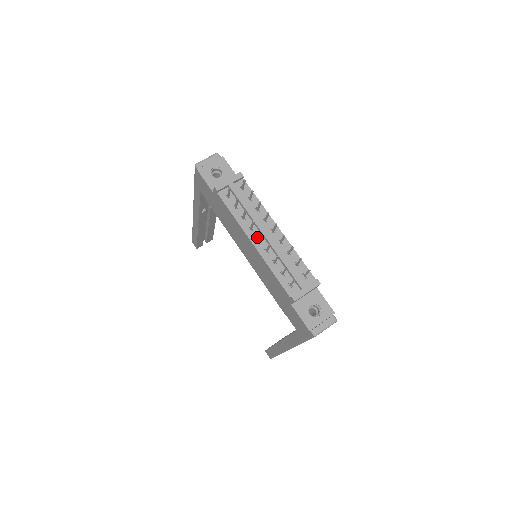
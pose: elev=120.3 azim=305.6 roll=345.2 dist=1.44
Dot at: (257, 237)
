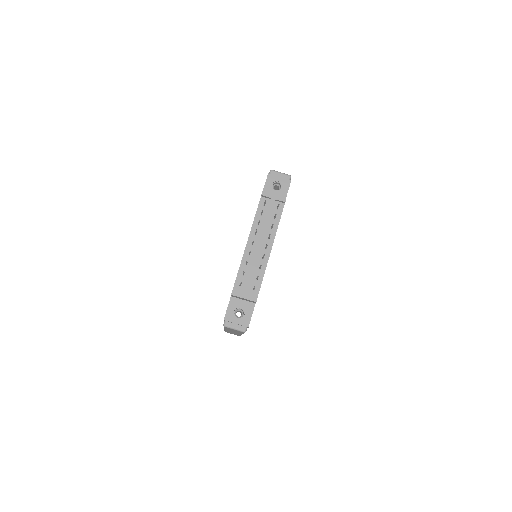
Dot at: (254, 241)
